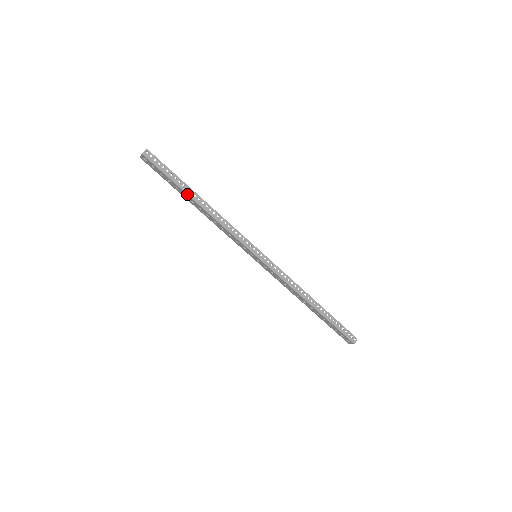
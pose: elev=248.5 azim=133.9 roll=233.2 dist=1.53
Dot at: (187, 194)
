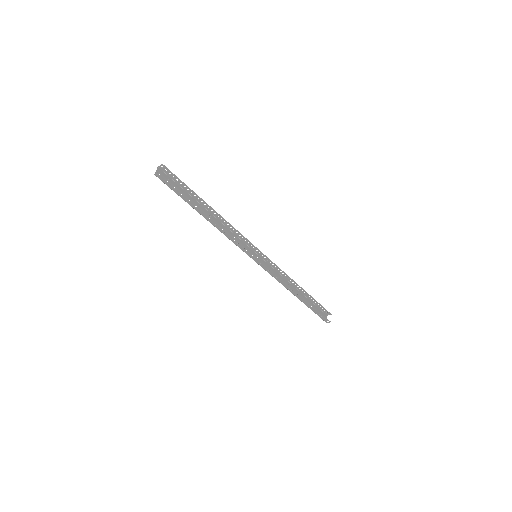
Dot at: occluded
